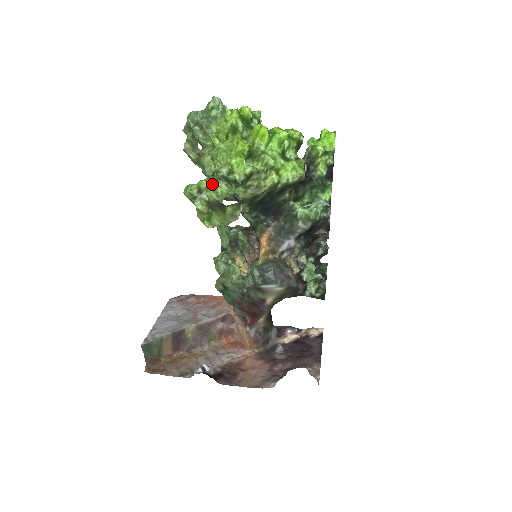
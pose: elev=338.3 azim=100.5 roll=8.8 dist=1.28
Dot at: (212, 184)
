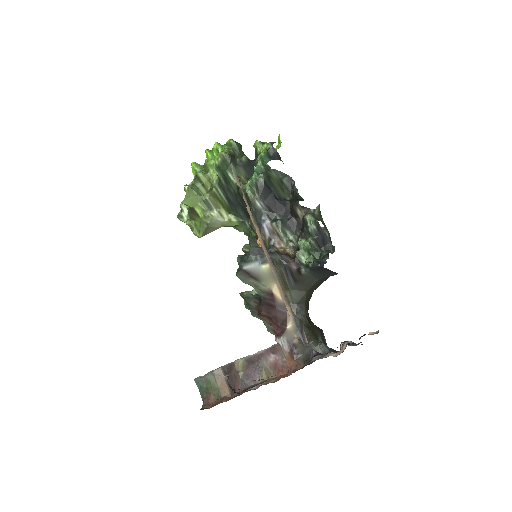
Dot at: occluded
